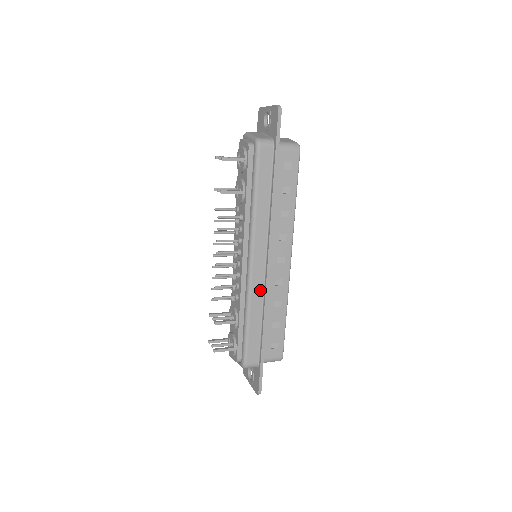
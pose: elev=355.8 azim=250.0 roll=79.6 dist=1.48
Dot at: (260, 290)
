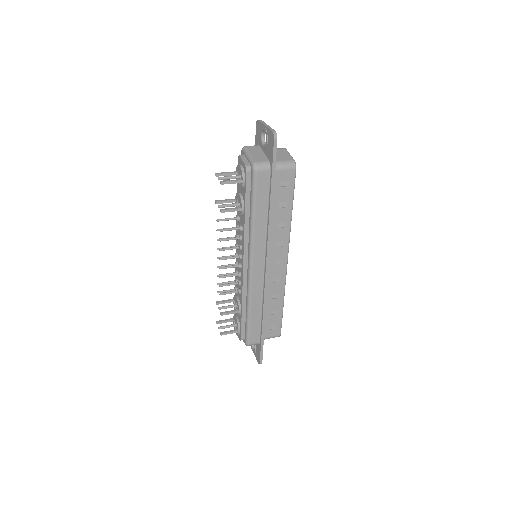
Dot at: (260, 289)
